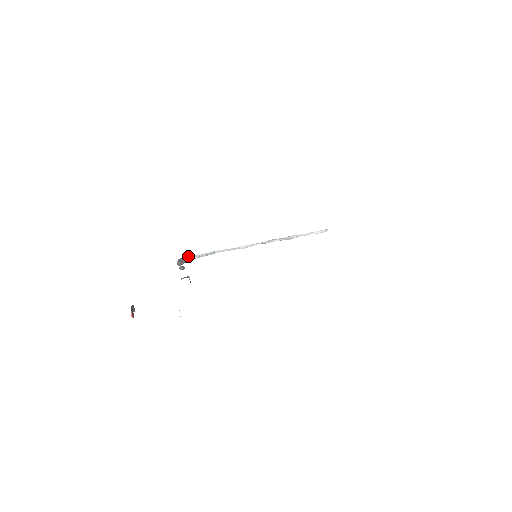
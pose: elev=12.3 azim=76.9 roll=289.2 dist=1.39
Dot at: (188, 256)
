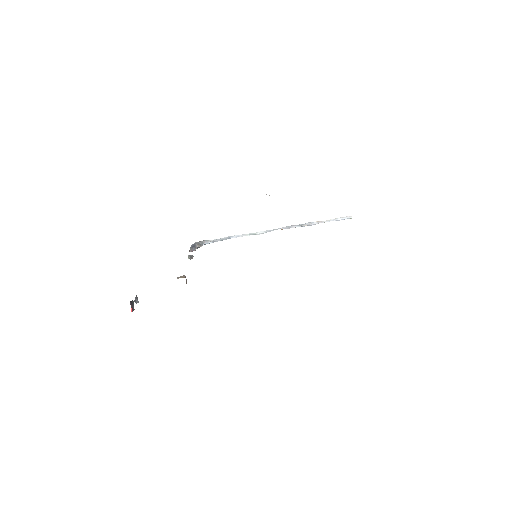
Dot at: (203, 241)
